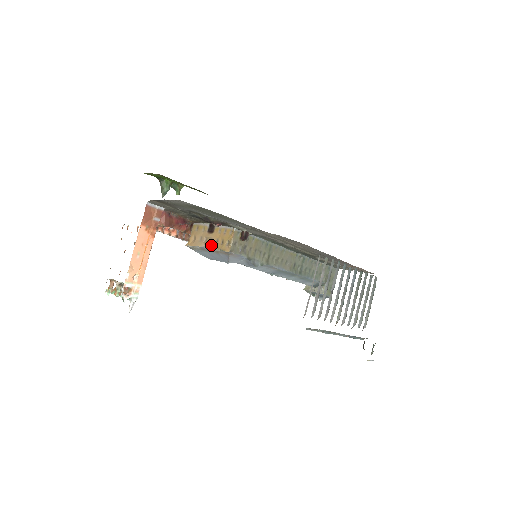
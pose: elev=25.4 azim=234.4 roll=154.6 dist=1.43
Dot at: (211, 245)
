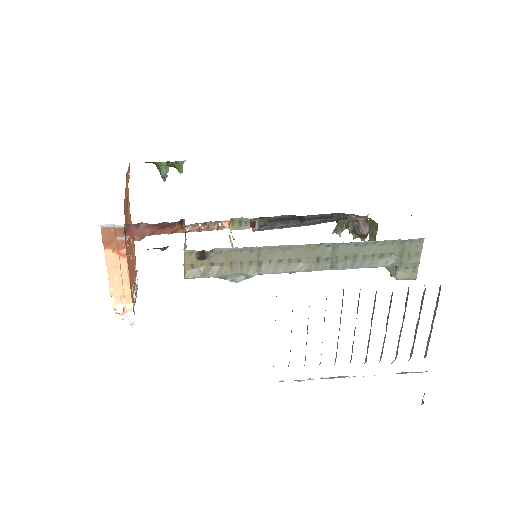
Dot at: (184, 258)
